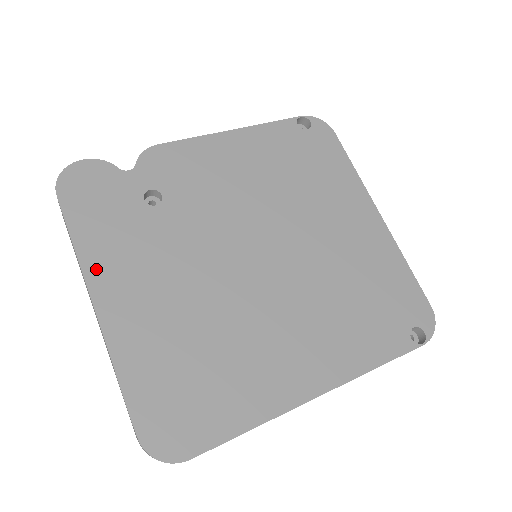
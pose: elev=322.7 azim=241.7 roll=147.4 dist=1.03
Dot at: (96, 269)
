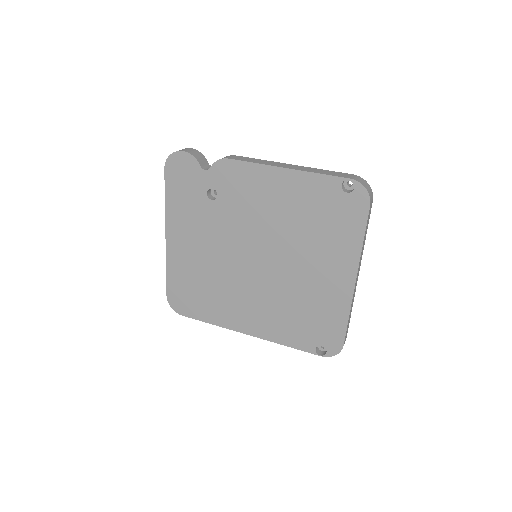
Dot at: (171, 219)
